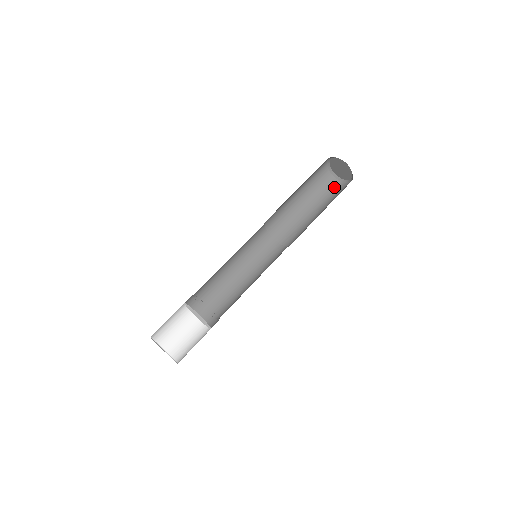
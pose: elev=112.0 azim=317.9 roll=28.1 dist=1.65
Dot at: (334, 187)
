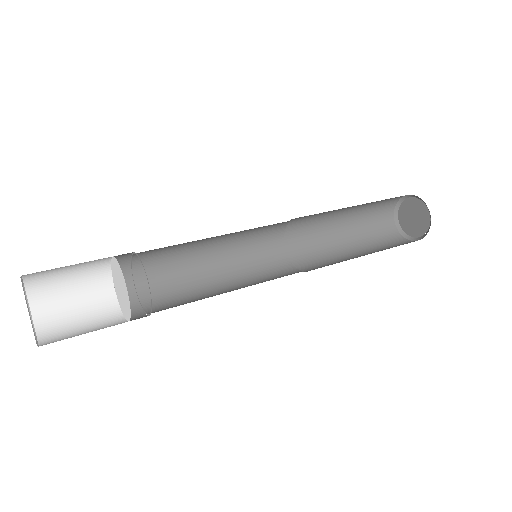
Dot at: (407, 243)
